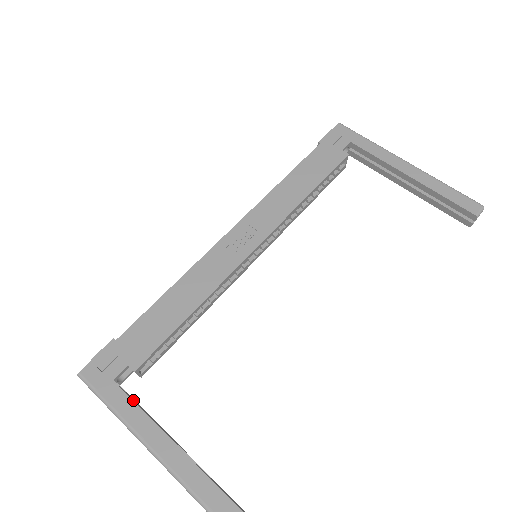
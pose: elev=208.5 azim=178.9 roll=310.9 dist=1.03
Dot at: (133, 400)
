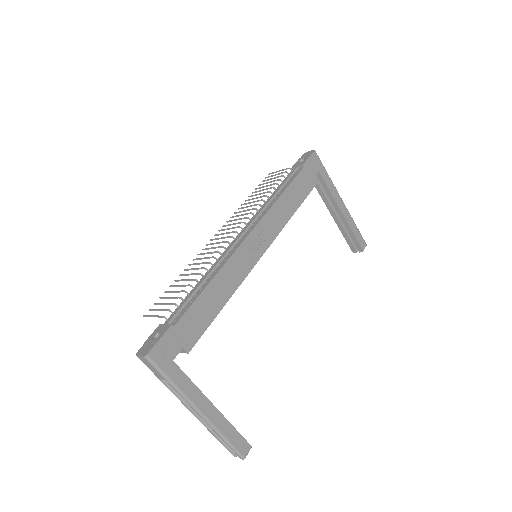
Dot at: (186, 376)
